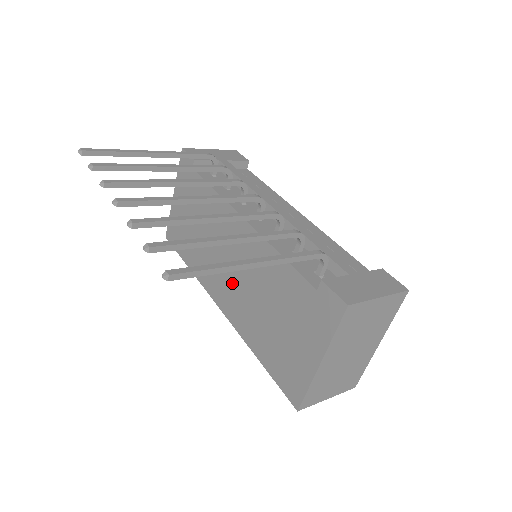
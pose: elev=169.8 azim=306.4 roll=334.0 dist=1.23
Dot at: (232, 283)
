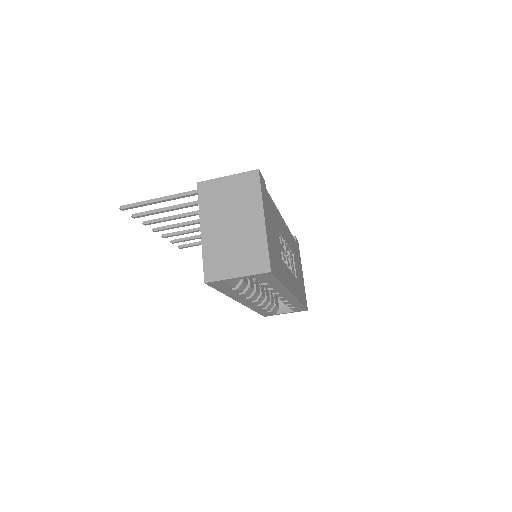
Dot at: occluded
